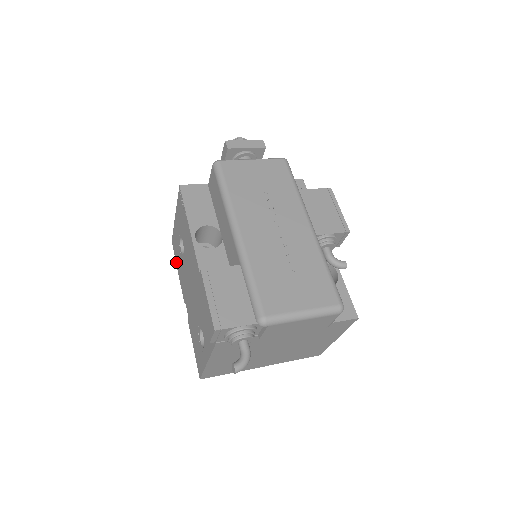
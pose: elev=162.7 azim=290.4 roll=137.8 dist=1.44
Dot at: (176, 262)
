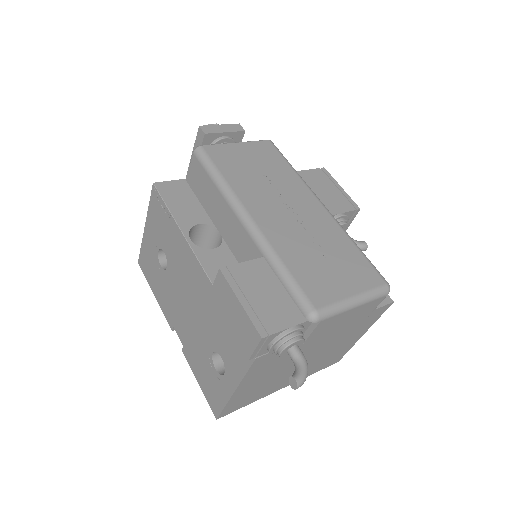
Dot at: (150, 285)
